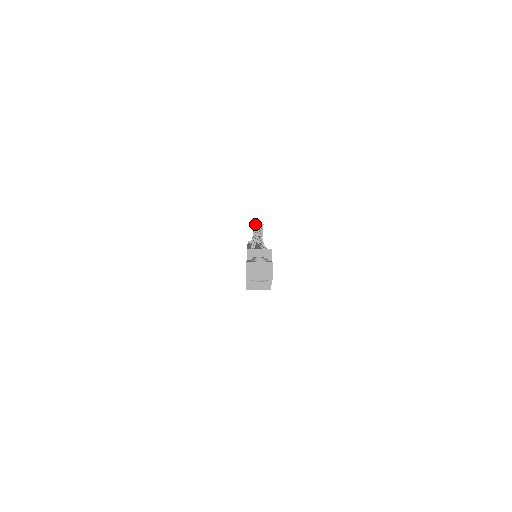
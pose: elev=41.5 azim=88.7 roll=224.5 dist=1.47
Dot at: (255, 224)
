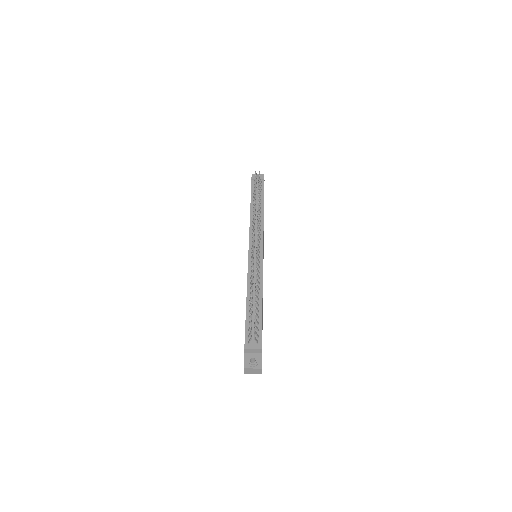
Dot at: occluded
